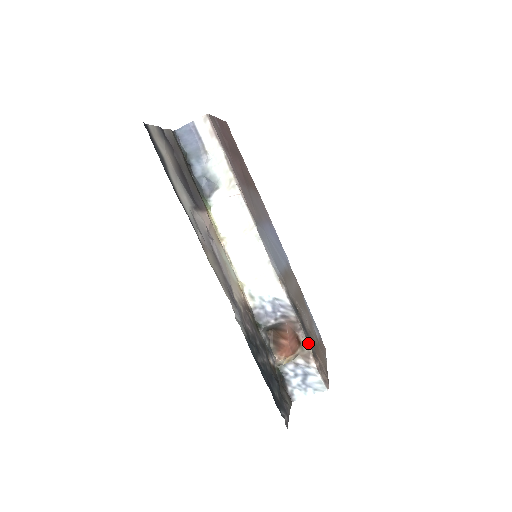
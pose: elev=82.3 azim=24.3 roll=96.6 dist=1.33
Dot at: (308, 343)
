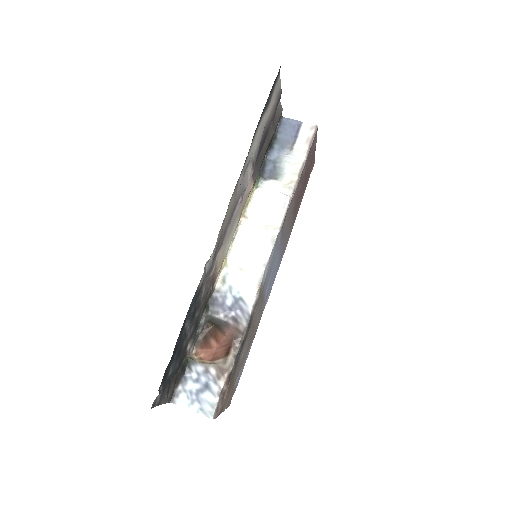
Dot at: (234, 360)
